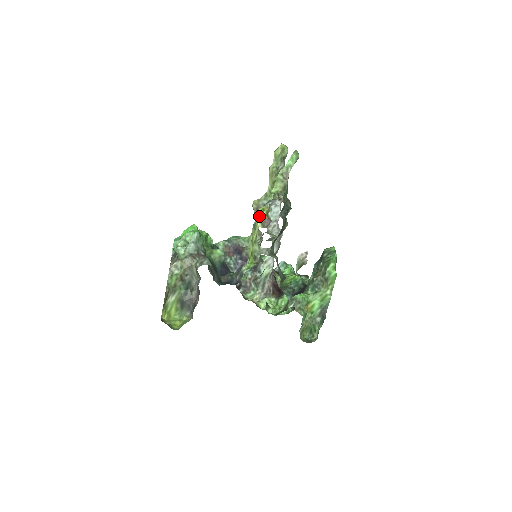
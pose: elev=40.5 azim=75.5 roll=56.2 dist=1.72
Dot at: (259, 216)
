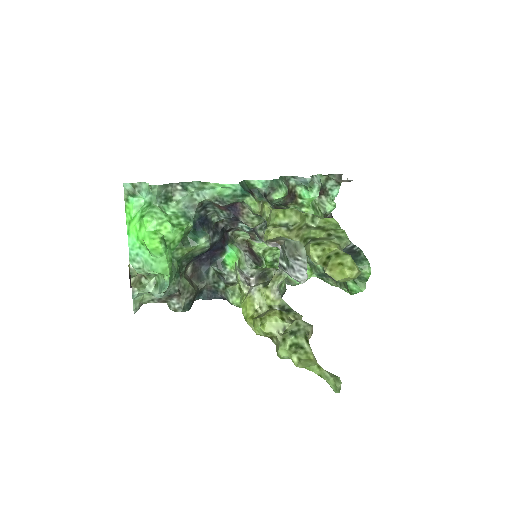
Dot at: (259, 333)
